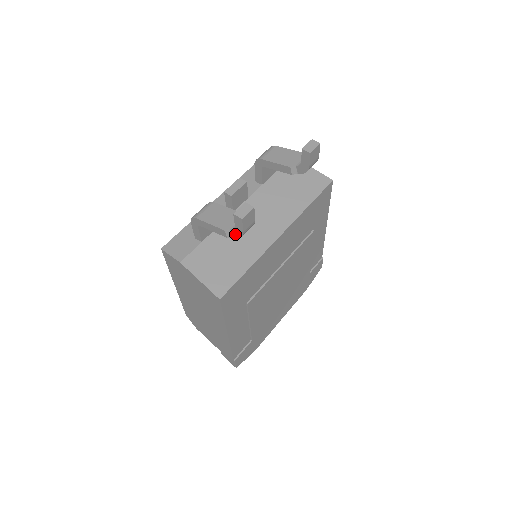
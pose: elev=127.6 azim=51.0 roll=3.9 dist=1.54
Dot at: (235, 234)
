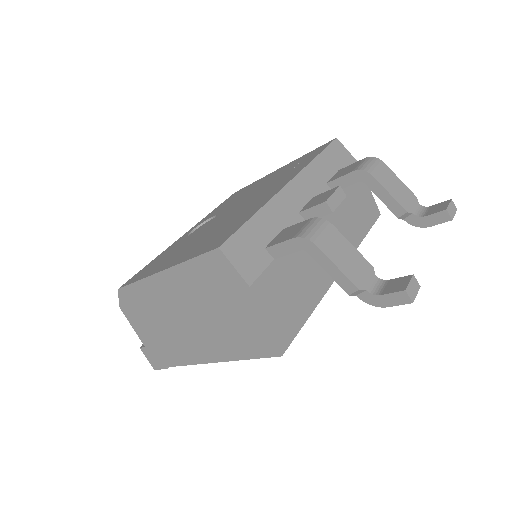
Dot at: (364, 297)
